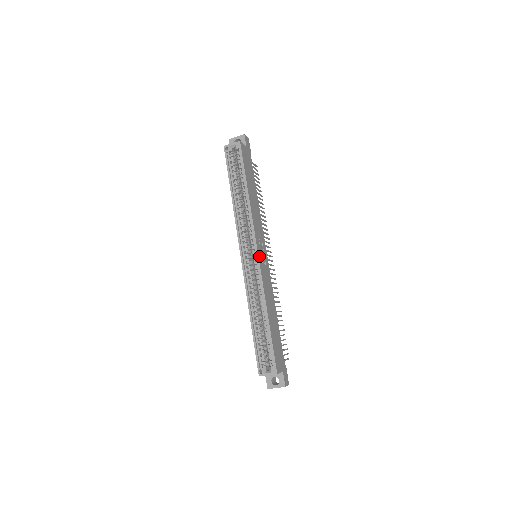
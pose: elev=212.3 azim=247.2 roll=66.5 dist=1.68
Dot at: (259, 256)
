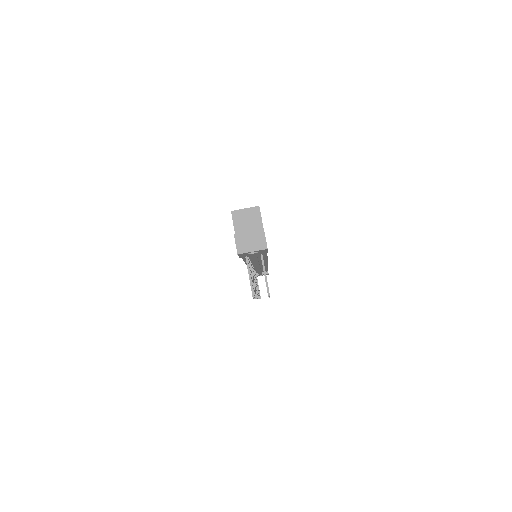
Dot at: occluded
